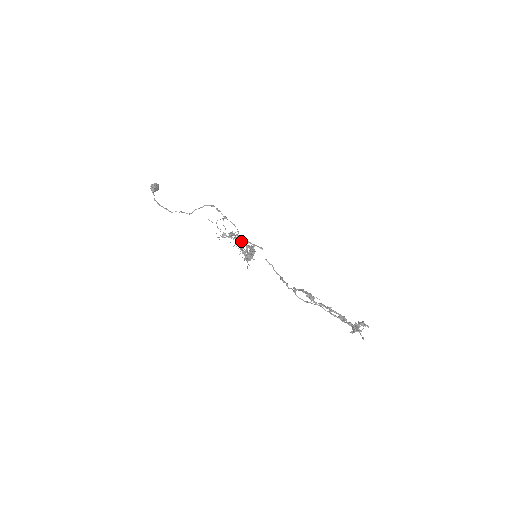
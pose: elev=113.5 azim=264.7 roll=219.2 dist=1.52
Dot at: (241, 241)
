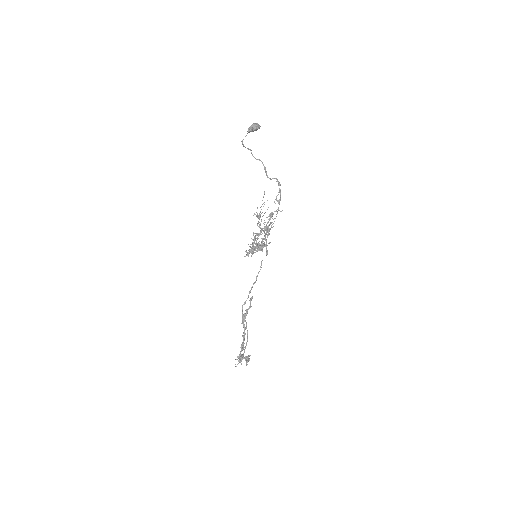
Dot at: (266, 231)
